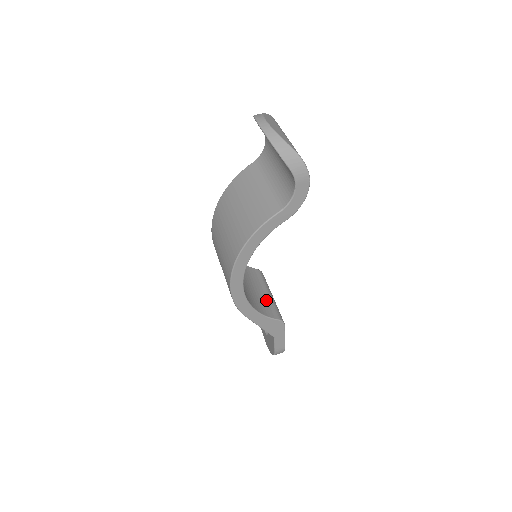
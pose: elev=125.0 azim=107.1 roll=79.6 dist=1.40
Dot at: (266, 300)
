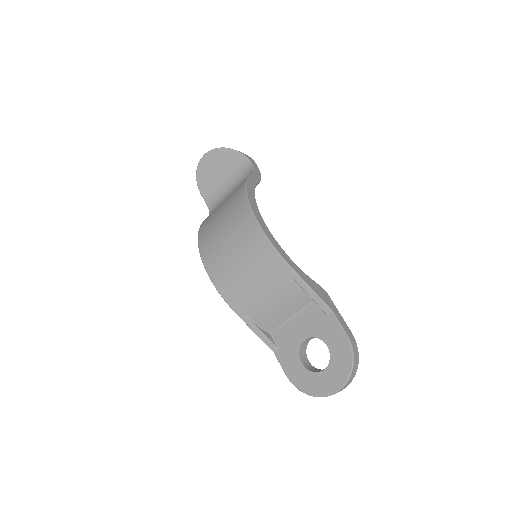
Dot at: occluded
